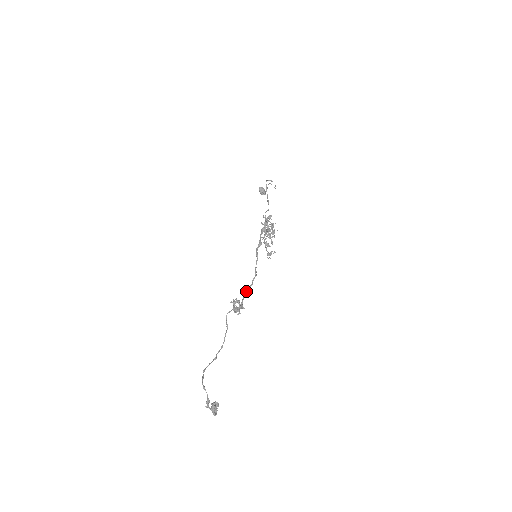
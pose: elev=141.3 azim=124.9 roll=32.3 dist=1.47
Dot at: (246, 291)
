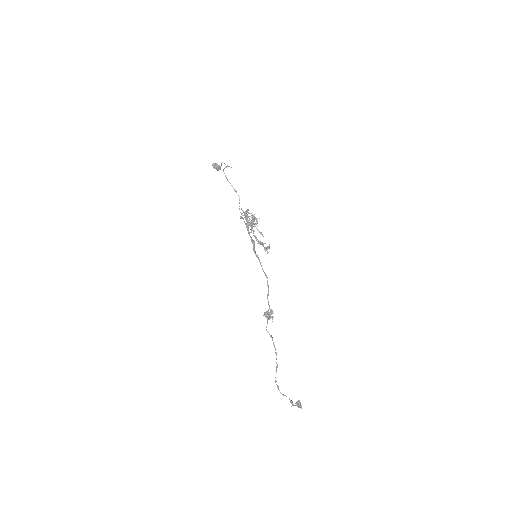
Dot at: (267, 296)
